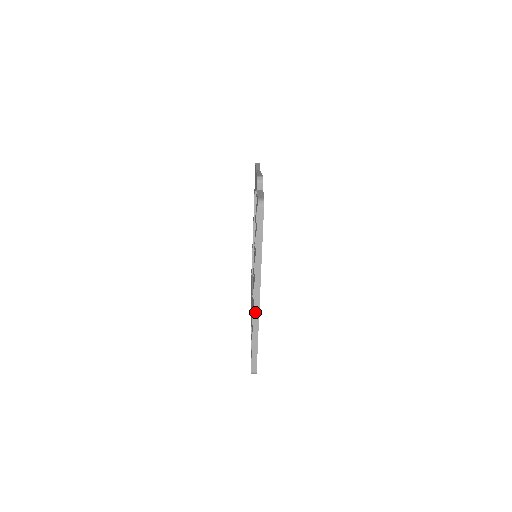
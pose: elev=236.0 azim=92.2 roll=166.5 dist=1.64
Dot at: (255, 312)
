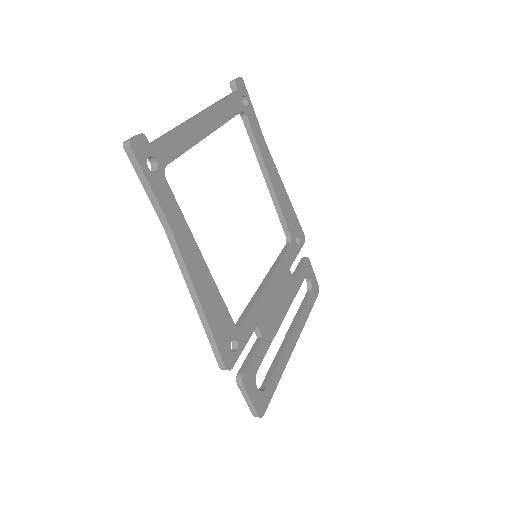
Dot at: occluded
